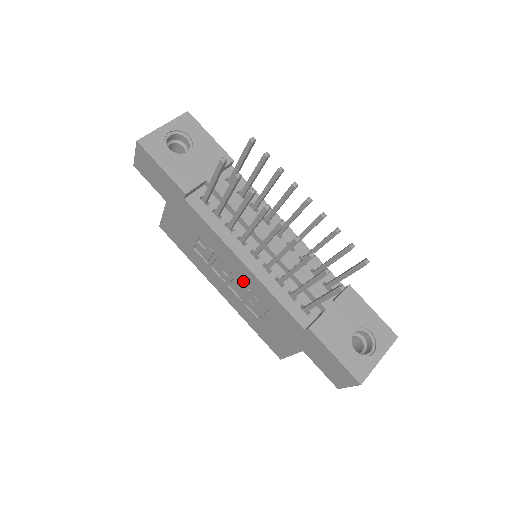
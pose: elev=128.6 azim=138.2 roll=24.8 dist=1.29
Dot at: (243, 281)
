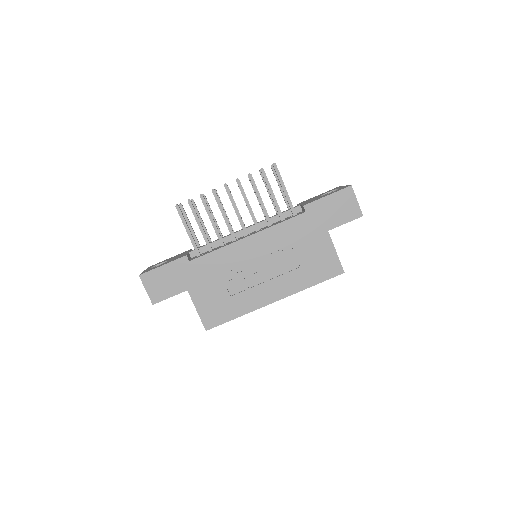
Dot at: (263, 253)
